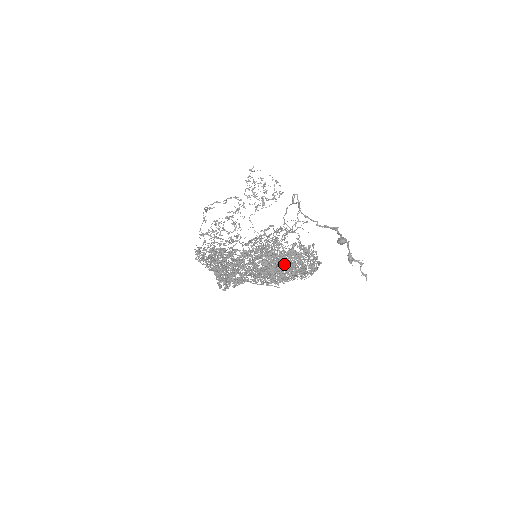
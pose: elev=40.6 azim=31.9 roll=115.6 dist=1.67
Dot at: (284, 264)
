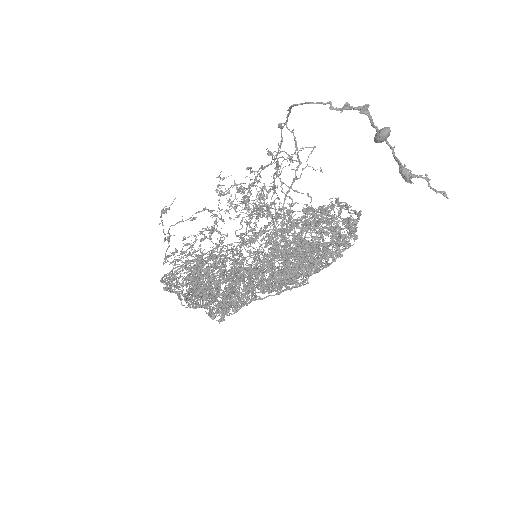
Dot at: occluded
